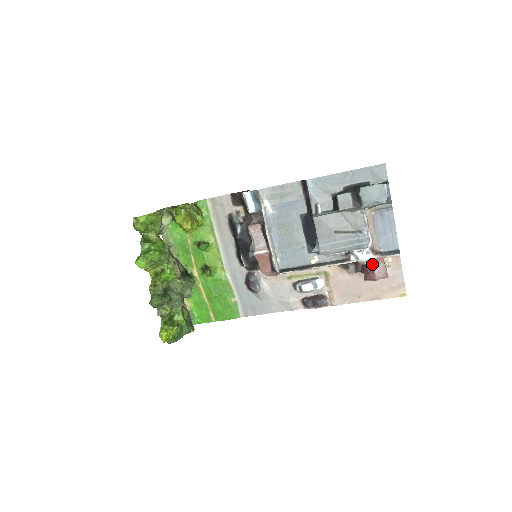
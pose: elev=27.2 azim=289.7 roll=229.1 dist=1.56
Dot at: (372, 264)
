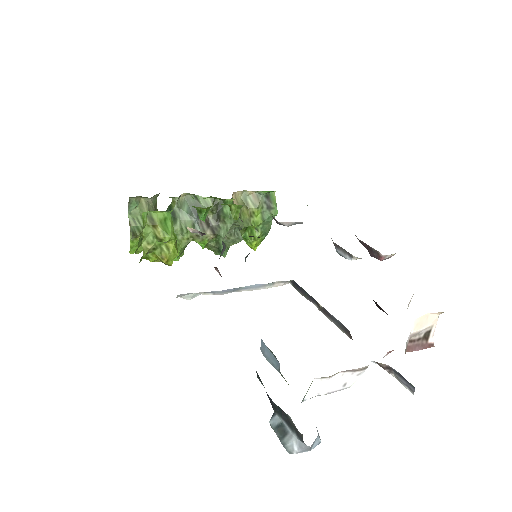
Dot at: occluded
